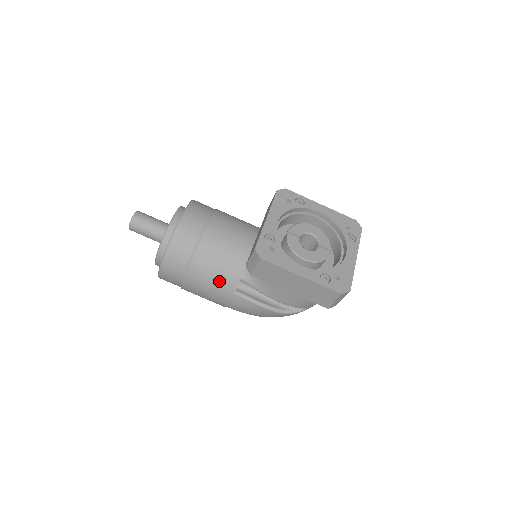
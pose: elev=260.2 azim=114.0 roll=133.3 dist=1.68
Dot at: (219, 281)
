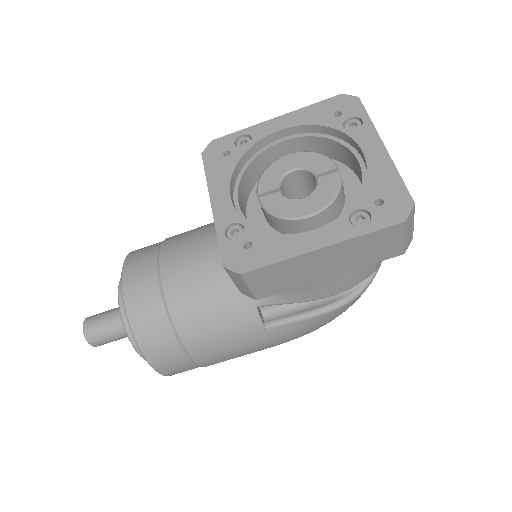
Dot at: (234, 331)
